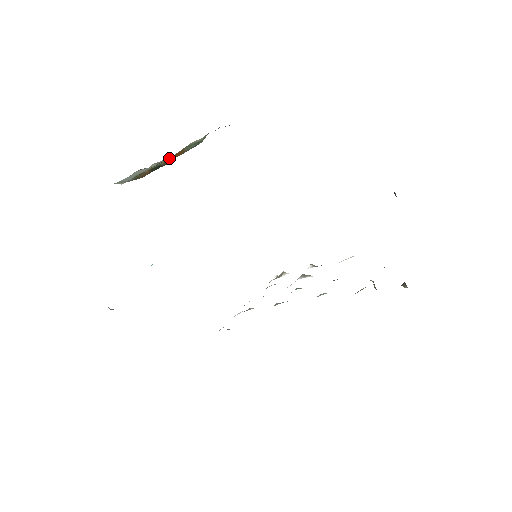
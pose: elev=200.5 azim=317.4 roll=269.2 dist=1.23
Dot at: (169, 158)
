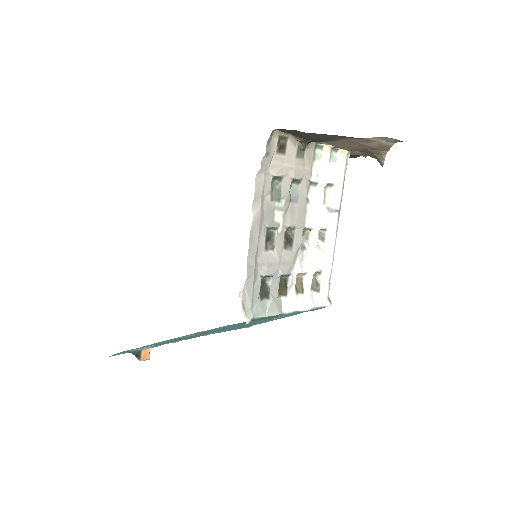
Dot at: occluded
